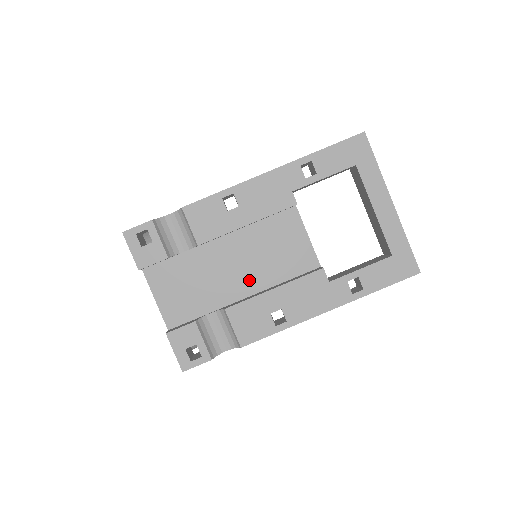
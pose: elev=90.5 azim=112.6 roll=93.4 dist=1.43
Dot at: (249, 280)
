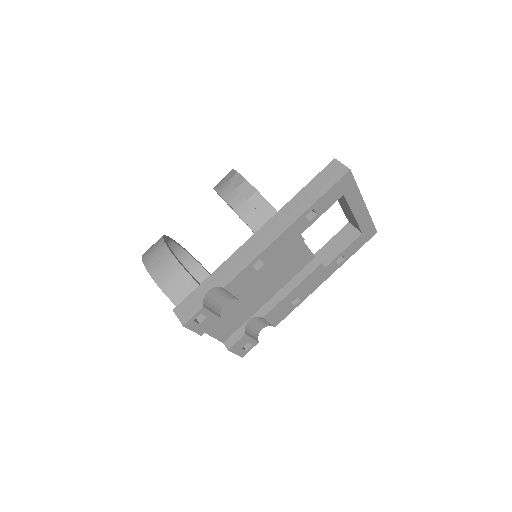
Dot at: (271, 290)
